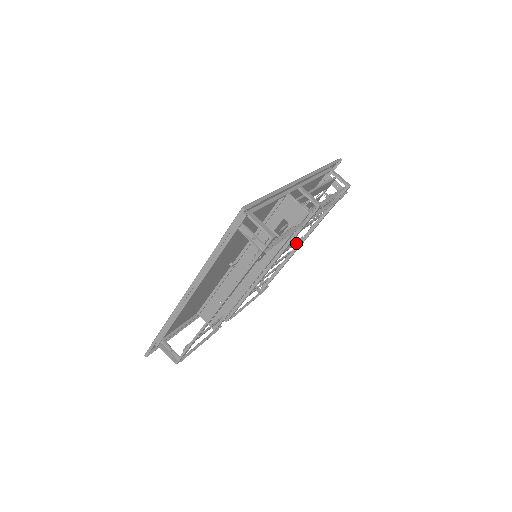
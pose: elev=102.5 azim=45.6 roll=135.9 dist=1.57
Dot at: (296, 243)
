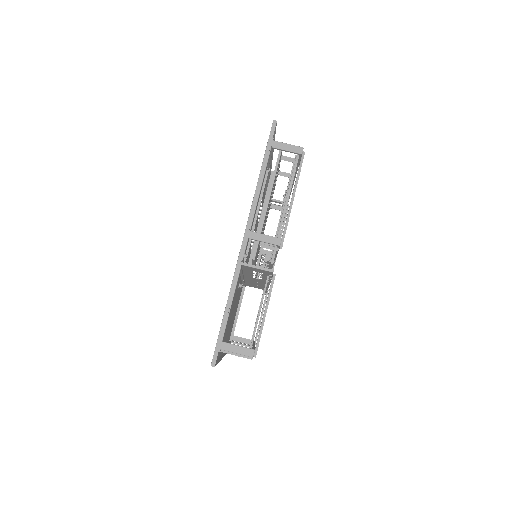
Dot at: occluded
